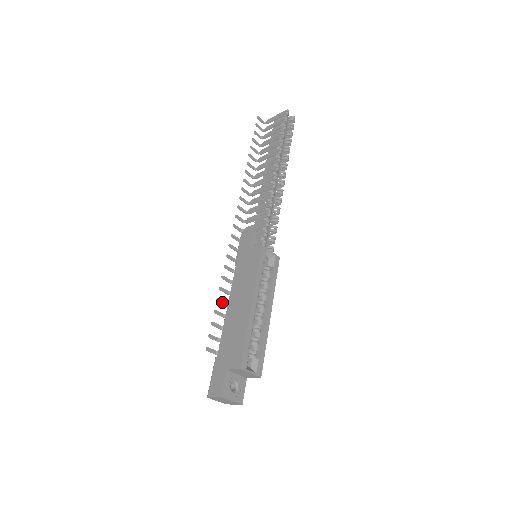
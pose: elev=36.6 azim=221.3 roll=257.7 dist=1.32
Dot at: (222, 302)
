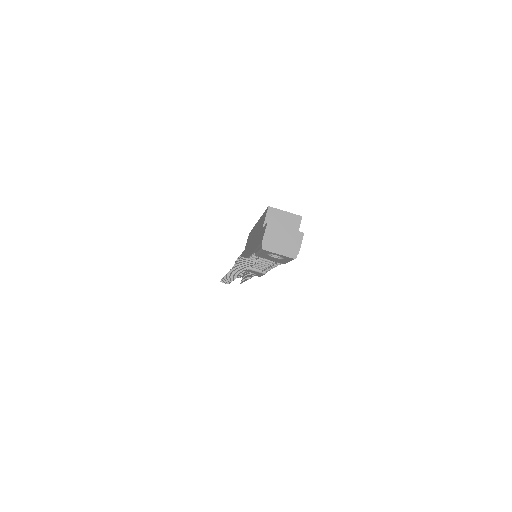
Dot at: (243, 266)
